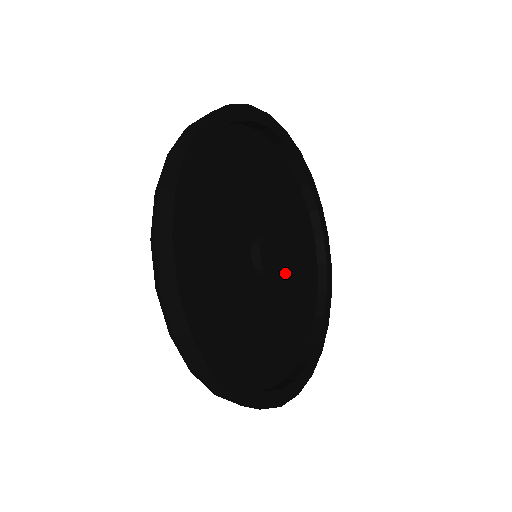
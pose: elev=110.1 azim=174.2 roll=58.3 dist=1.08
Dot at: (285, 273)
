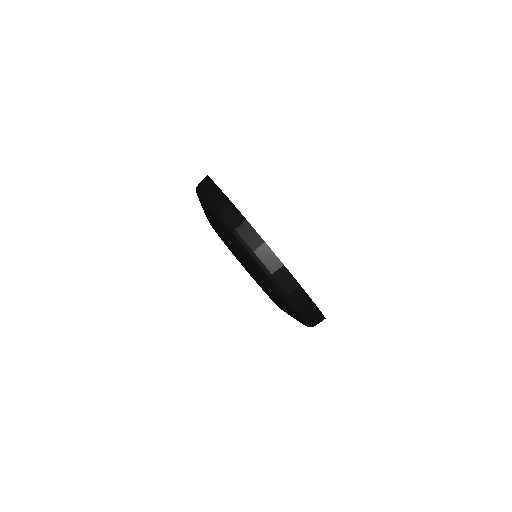
Dot at: occluded
